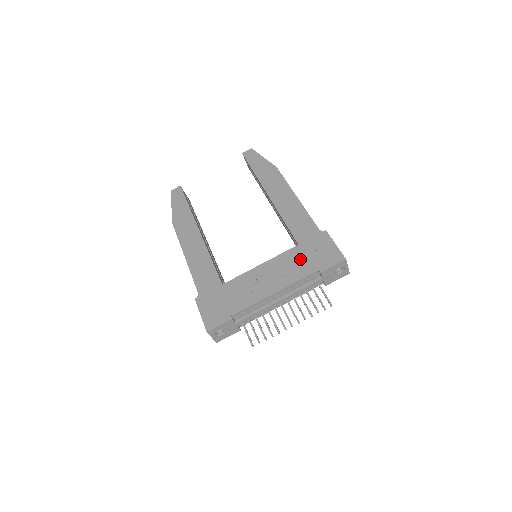
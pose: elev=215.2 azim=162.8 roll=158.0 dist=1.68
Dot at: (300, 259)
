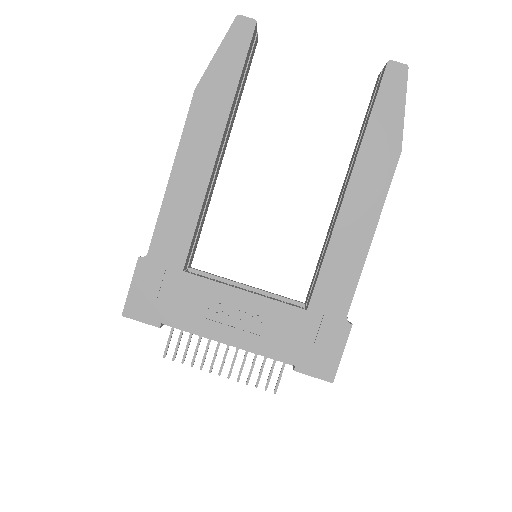
Dot at: (291, 332)
